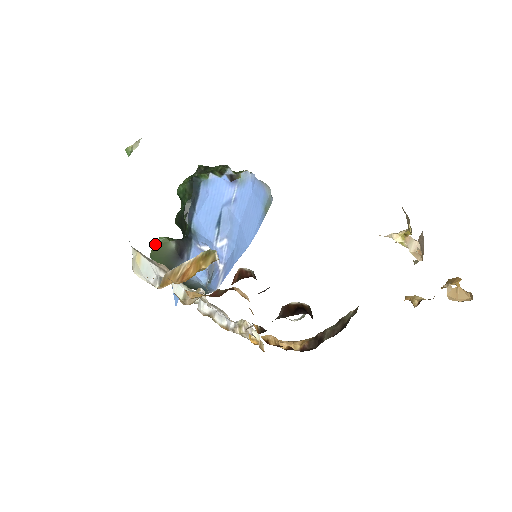
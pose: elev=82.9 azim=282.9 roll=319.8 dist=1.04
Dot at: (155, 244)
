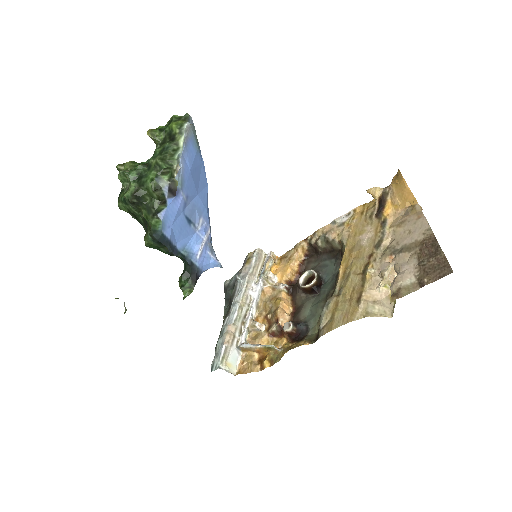
Dot at: occluded
